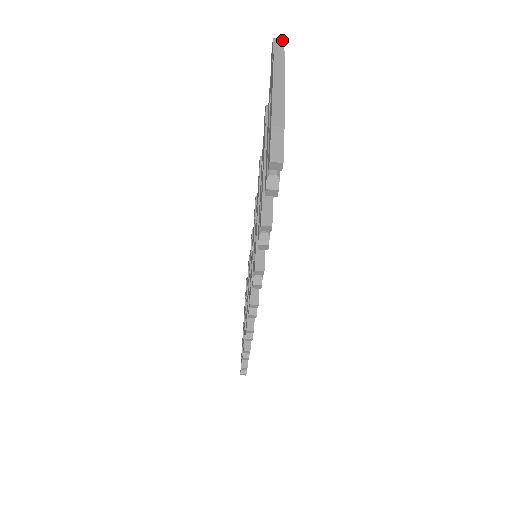
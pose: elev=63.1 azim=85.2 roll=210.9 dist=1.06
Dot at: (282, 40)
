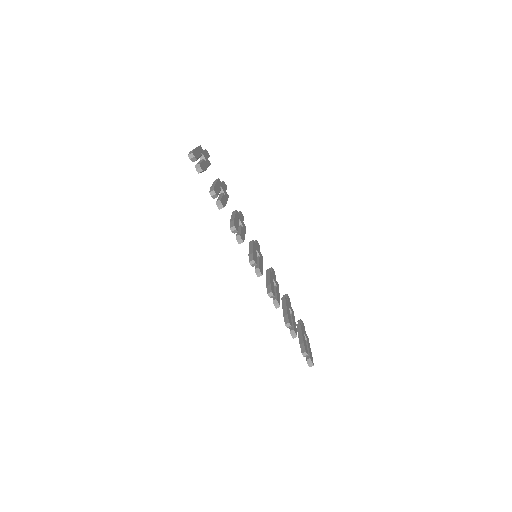
Dot at: (205, 150)
